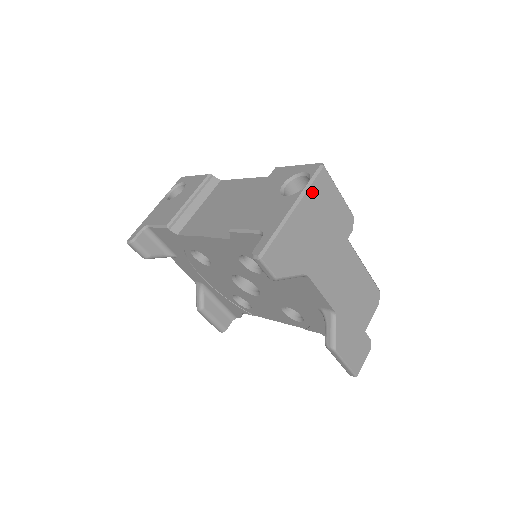
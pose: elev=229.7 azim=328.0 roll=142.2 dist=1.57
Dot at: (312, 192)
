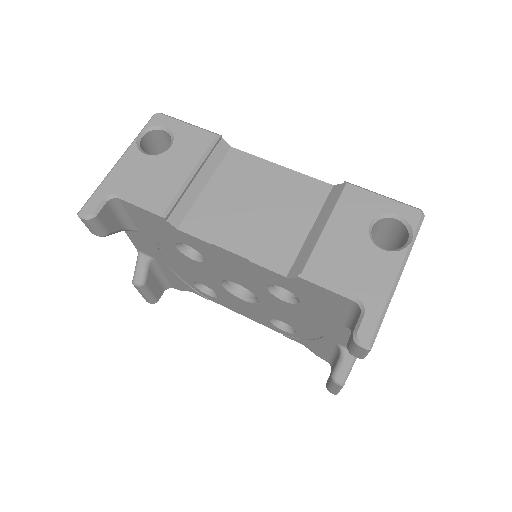
Dot at: occluded
